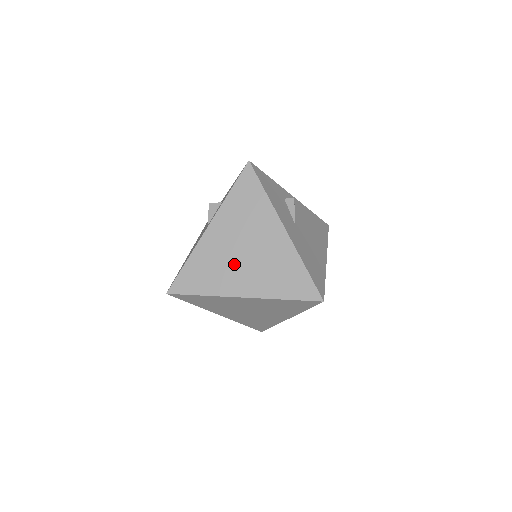
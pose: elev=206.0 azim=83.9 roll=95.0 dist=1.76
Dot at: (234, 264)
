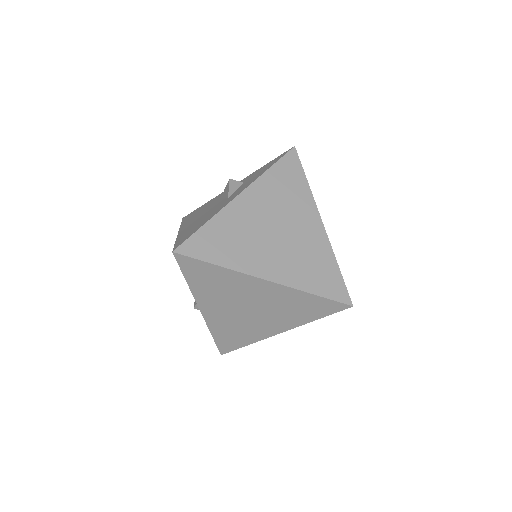
Dot at: (263, 241)
